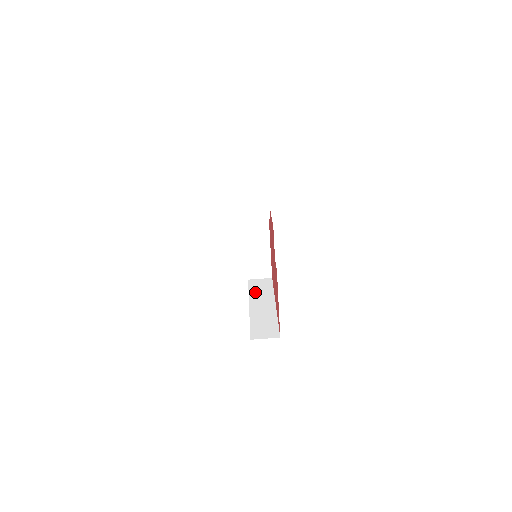
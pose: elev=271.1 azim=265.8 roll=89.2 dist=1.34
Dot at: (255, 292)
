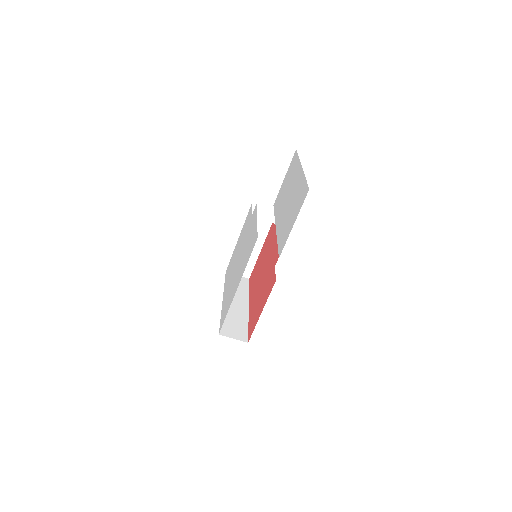
Dot at: occluded
